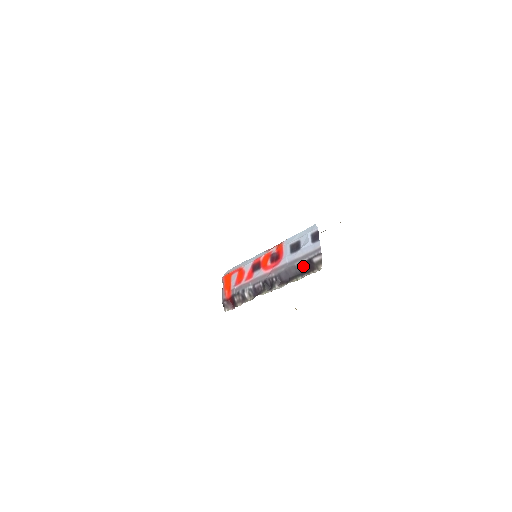
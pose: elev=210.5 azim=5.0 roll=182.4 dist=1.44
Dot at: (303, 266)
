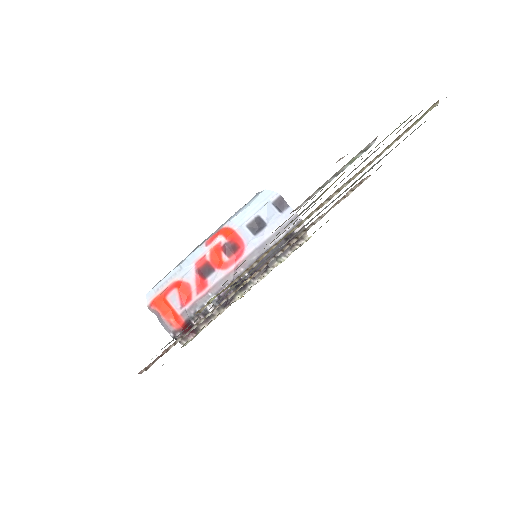
Dot at: (282, 243)
